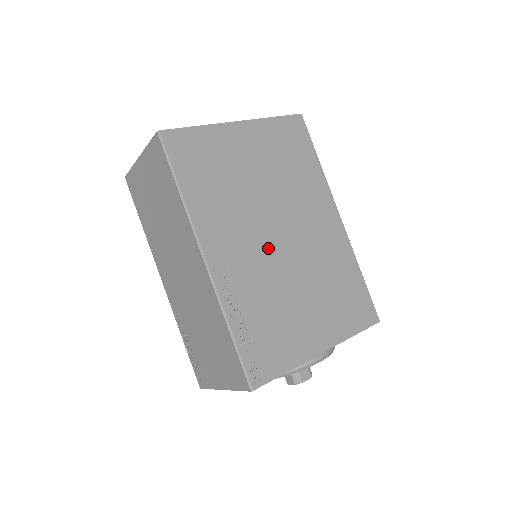
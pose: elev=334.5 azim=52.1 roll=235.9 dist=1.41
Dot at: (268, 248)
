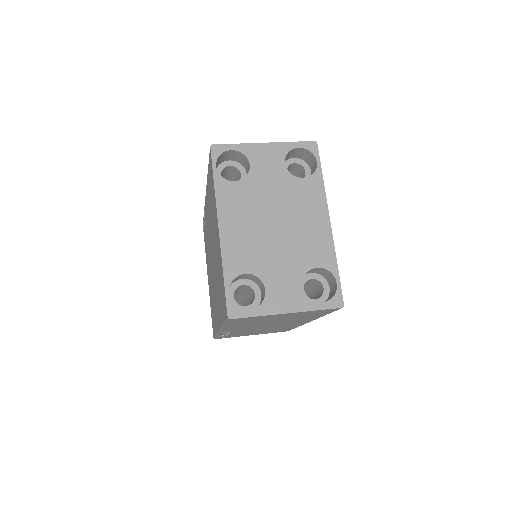
Dot at: occluded
